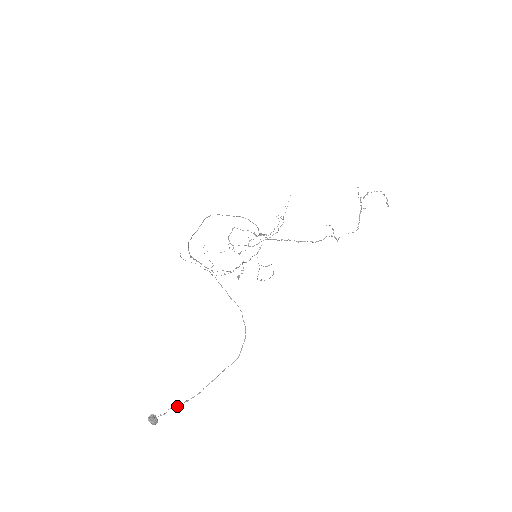
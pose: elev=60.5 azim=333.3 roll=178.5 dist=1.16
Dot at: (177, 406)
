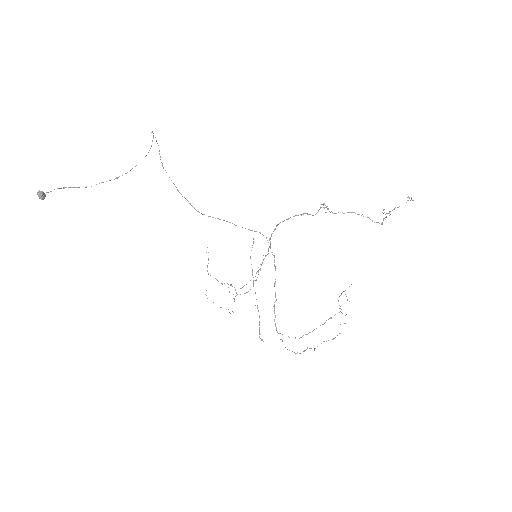
Dot at: (64, 188)
